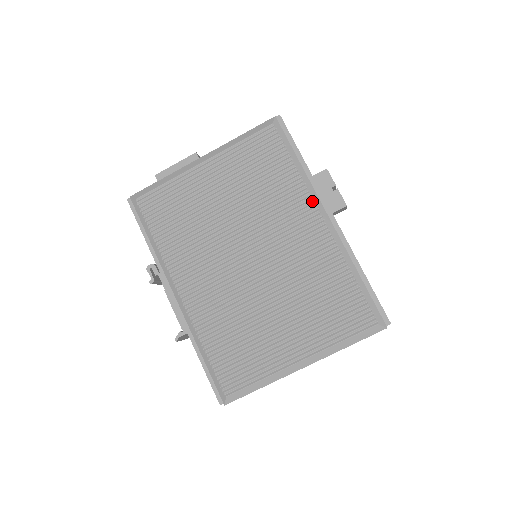
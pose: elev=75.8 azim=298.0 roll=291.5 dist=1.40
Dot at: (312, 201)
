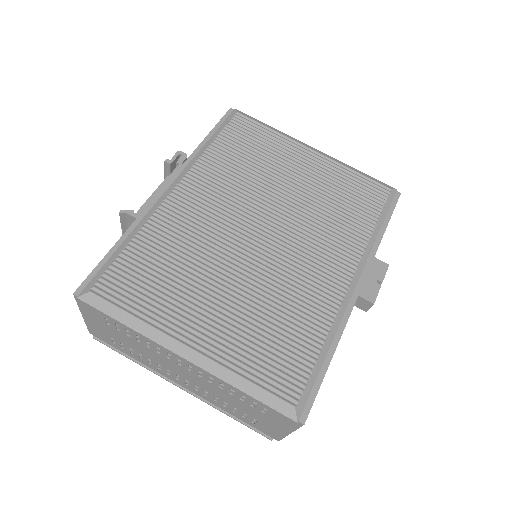
Dot at: (358, 260)
